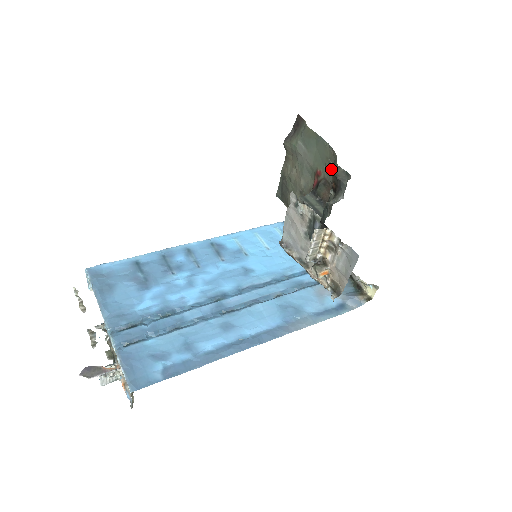
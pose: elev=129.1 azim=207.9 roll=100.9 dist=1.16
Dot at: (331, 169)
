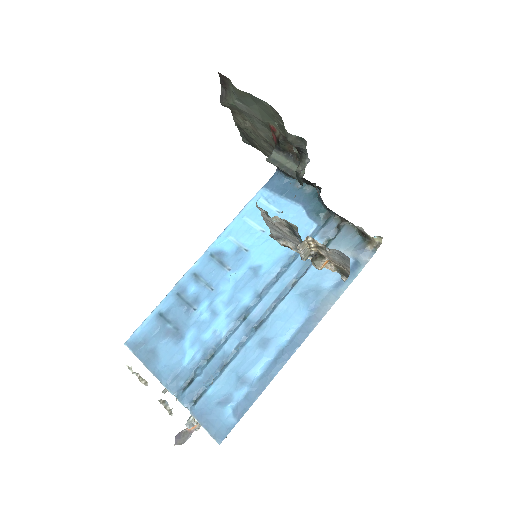
Dot at: (283, 128)
